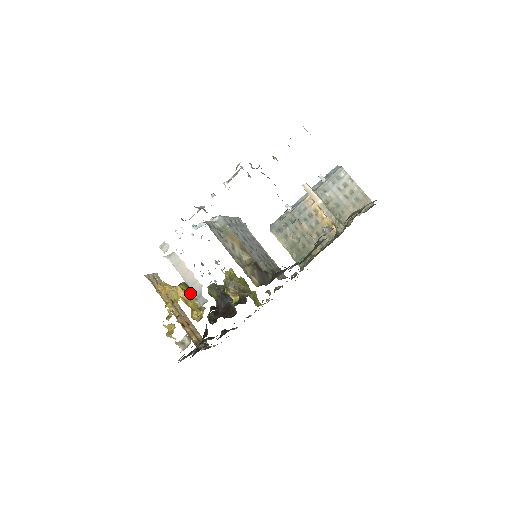
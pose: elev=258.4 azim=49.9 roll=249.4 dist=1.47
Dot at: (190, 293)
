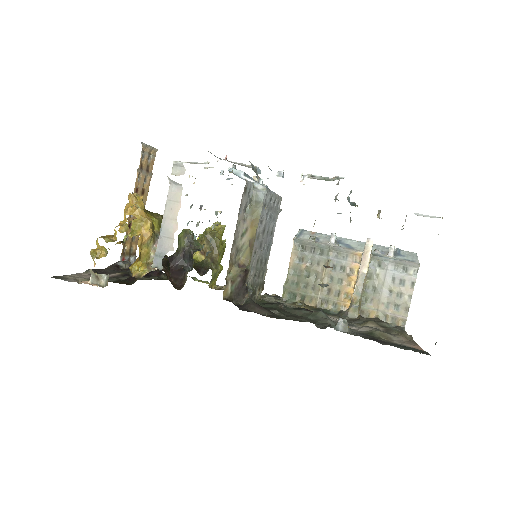
Dot at: (155, 237)
